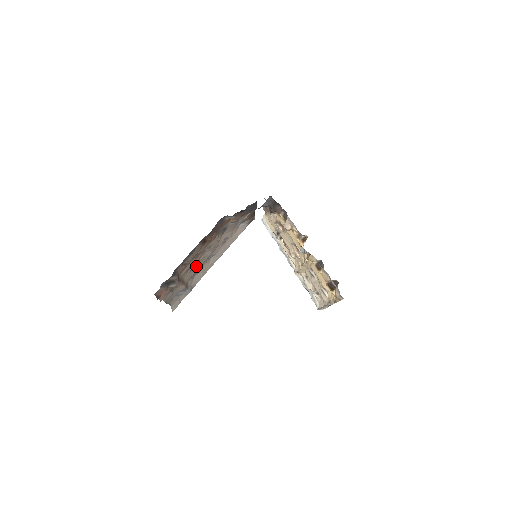
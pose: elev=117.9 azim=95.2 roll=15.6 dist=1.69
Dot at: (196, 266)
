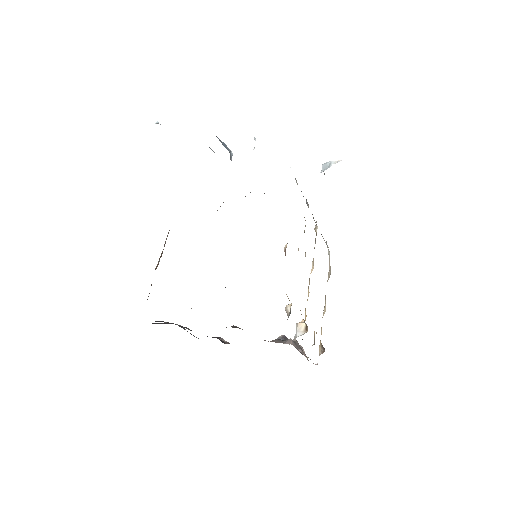
Dot at: occluded
